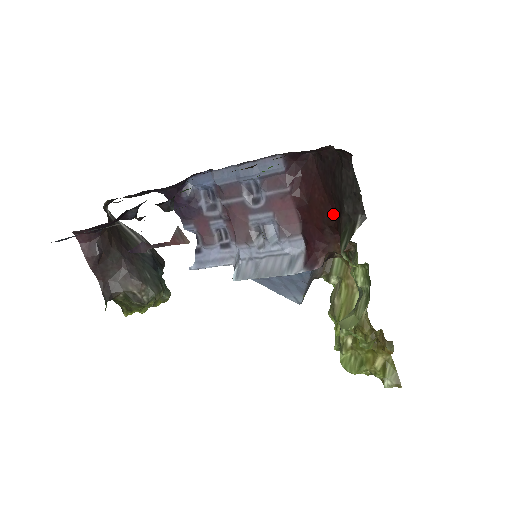
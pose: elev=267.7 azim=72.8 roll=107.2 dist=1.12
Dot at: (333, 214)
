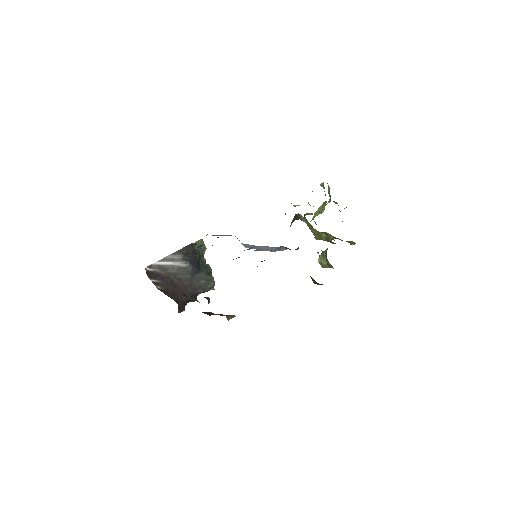
Dot at: occluded
